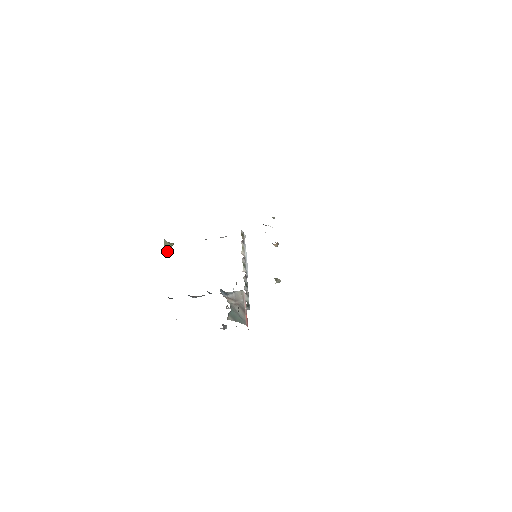
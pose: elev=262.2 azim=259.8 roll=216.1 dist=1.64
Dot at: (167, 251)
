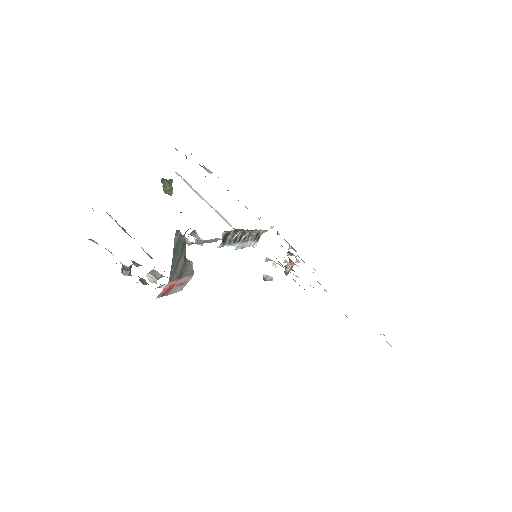
Dot at: (165, 182)
